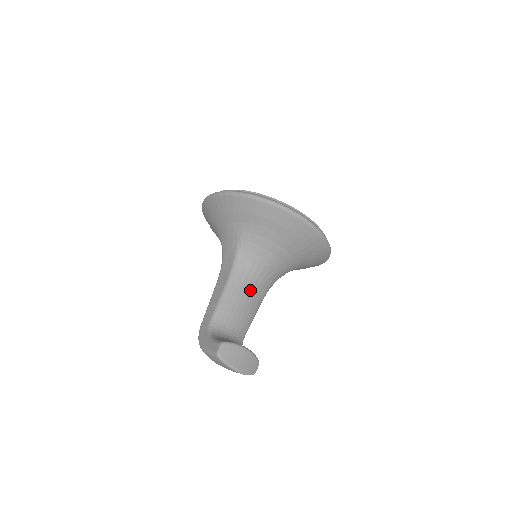
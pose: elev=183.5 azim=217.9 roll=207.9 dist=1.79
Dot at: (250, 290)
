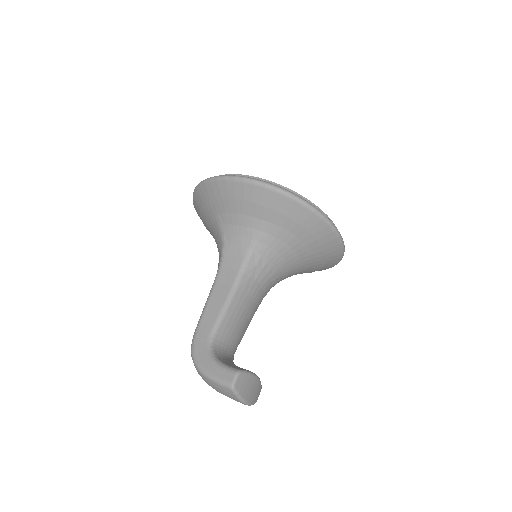
Dot at: (253, 300)
